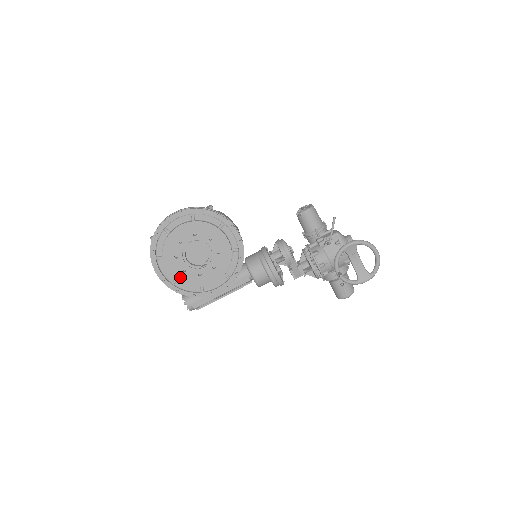
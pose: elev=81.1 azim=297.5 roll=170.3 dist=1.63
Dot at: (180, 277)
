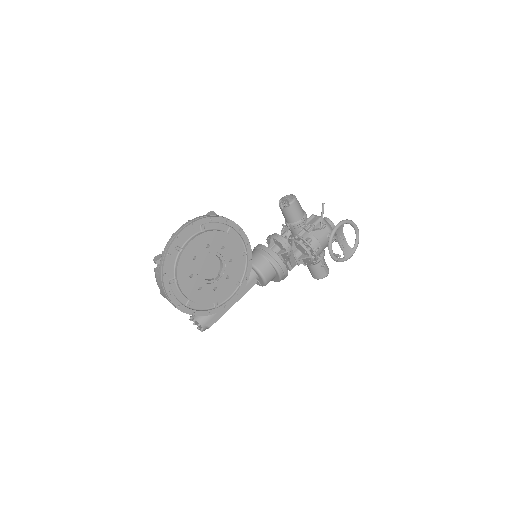
Dot at: (196, 297)
